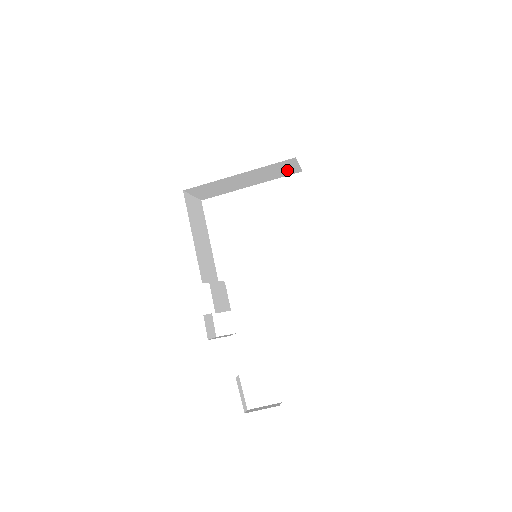
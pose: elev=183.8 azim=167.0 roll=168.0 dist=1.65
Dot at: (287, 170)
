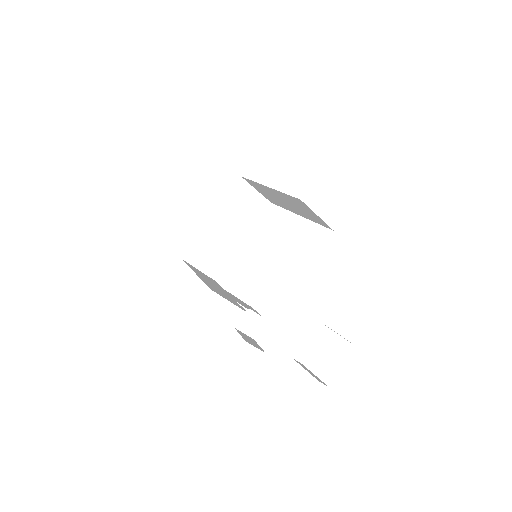
Dot at: (254, 203)
